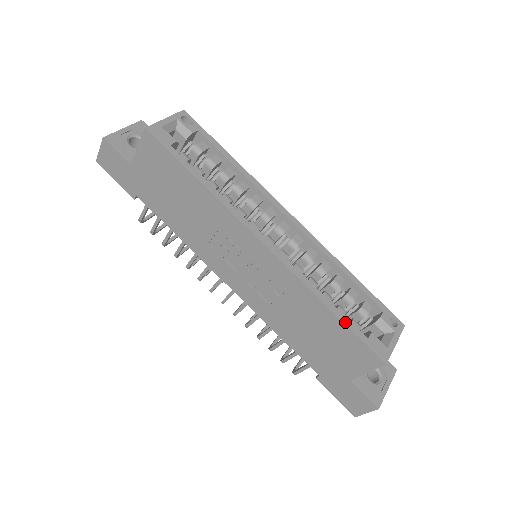
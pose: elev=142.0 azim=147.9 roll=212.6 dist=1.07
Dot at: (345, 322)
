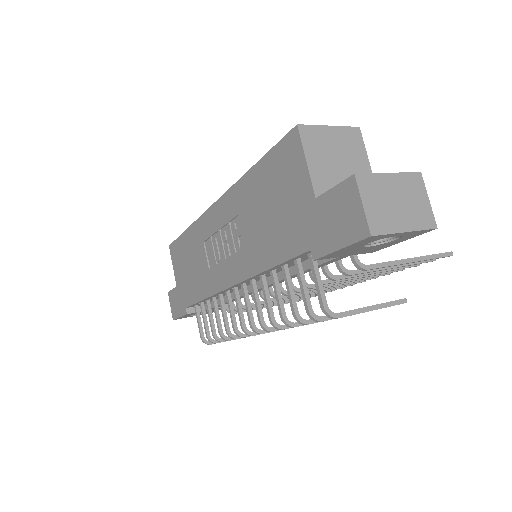
Dot at: (263, 158)
